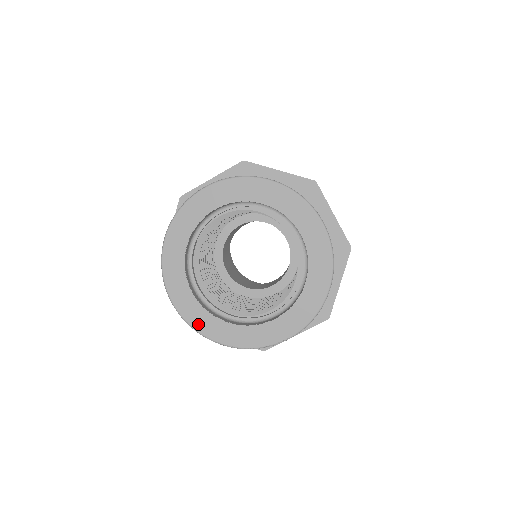
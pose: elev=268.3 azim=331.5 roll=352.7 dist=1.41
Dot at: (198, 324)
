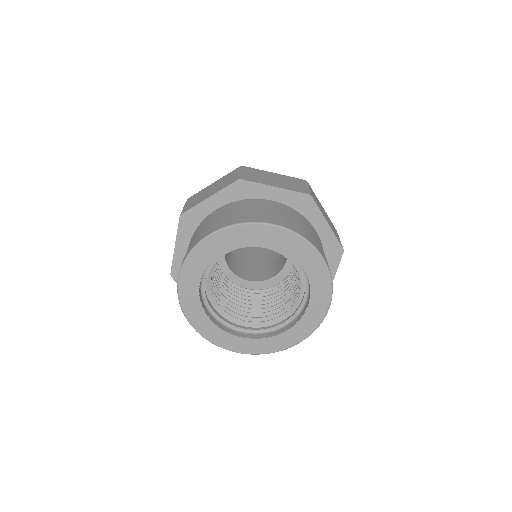
Dot at: (266, 349)
